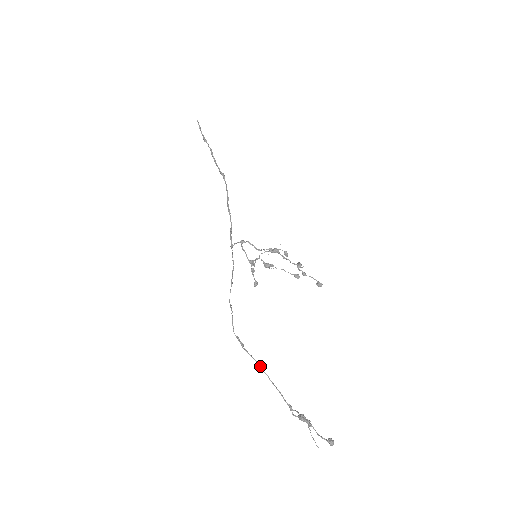
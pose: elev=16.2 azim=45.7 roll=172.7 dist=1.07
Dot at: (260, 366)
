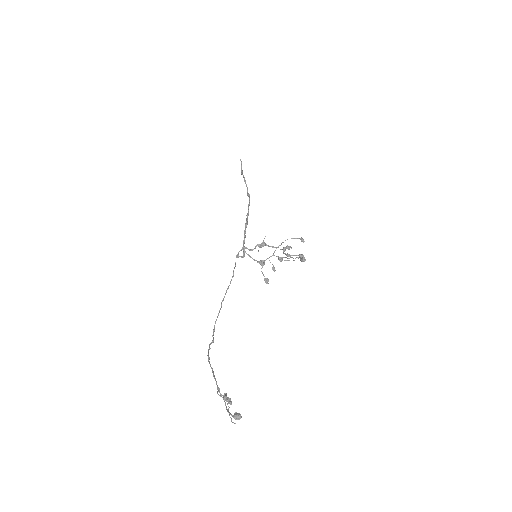
Dot at: (208, 356)
